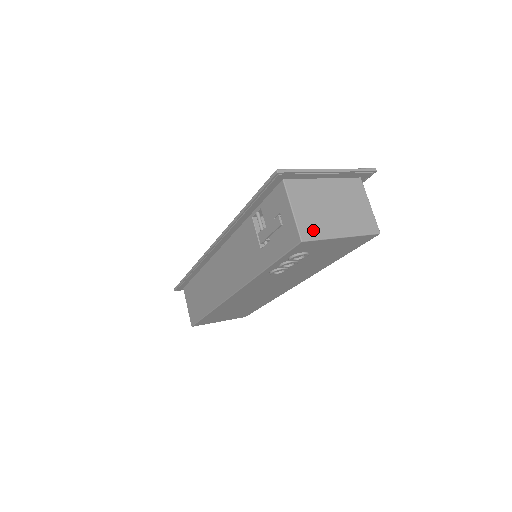
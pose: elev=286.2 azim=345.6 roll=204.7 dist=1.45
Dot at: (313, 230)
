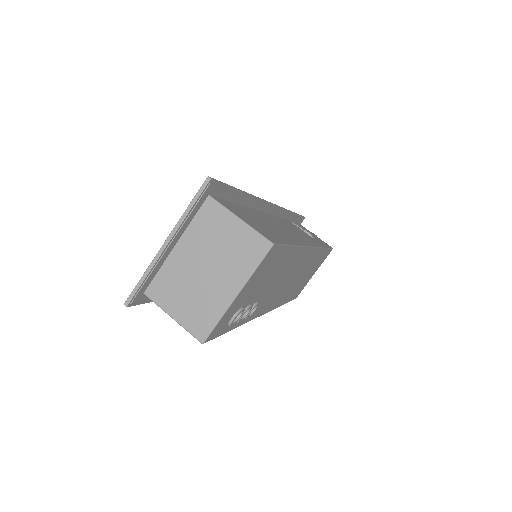
Dot at: (204, 320)
